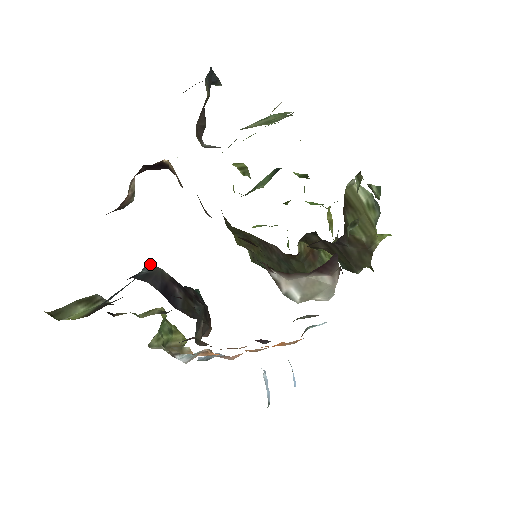
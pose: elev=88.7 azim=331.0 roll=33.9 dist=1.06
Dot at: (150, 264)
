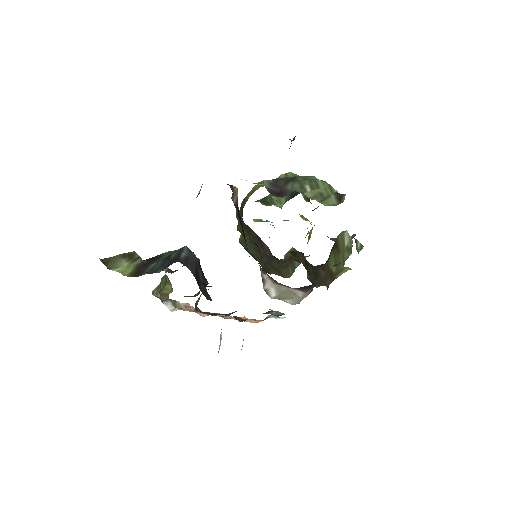
Dot at: (188, 248)
